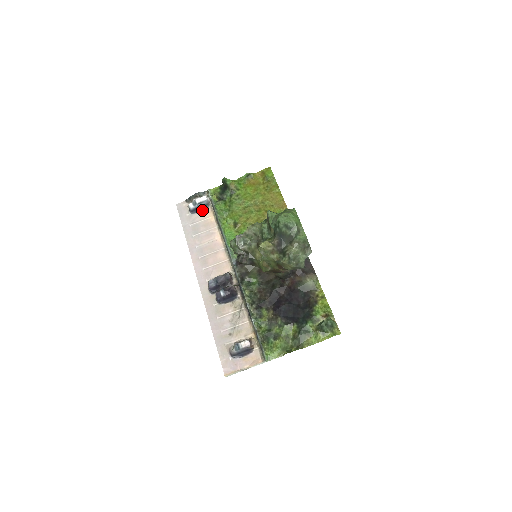
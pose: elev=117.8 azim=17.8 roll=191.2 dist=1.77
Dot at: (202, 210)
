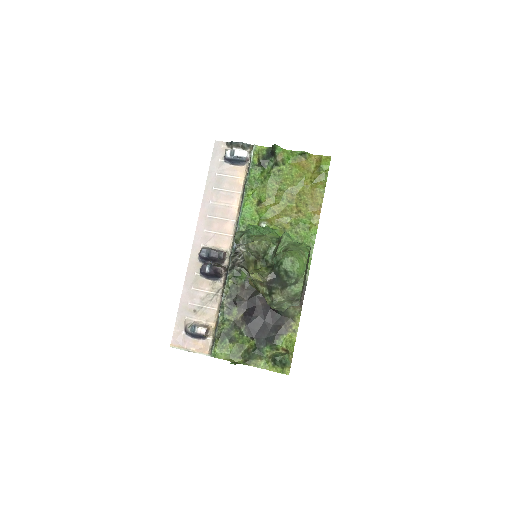
Dot at: (237, 164)
